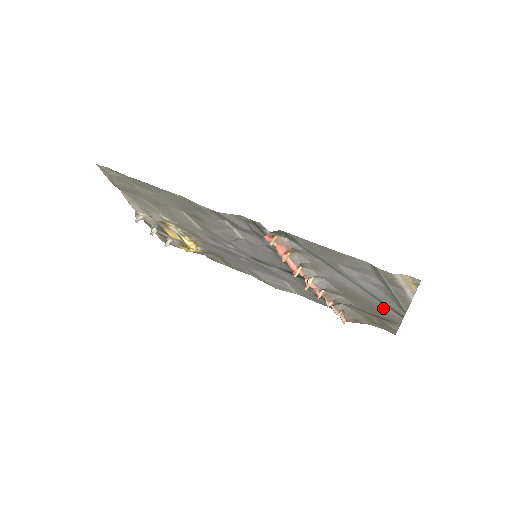
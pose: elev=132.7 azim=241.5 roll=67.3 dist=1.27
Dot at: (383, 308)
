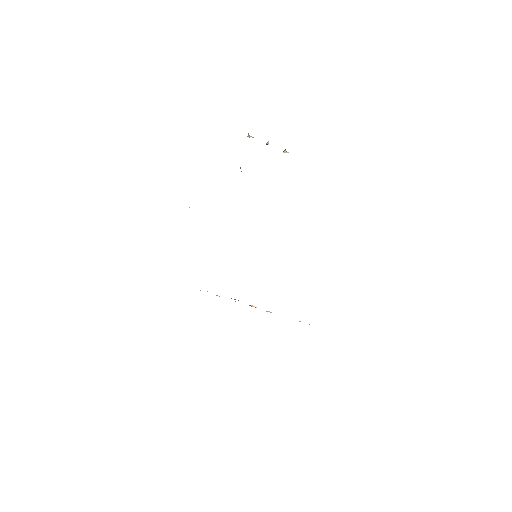
Dot at: occluded
